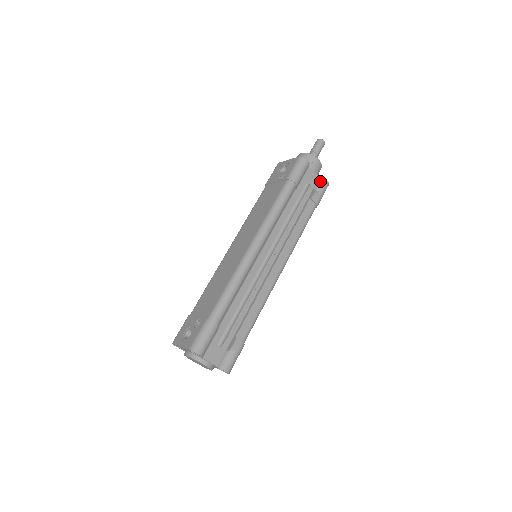
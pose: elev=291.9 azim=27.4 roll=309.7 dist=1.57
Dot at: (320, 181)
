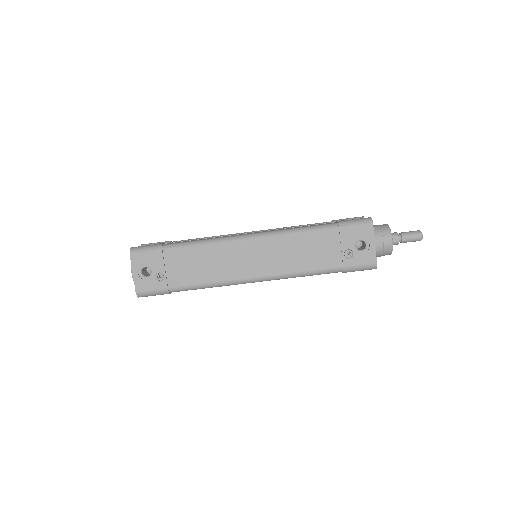
Dot at: occluded
